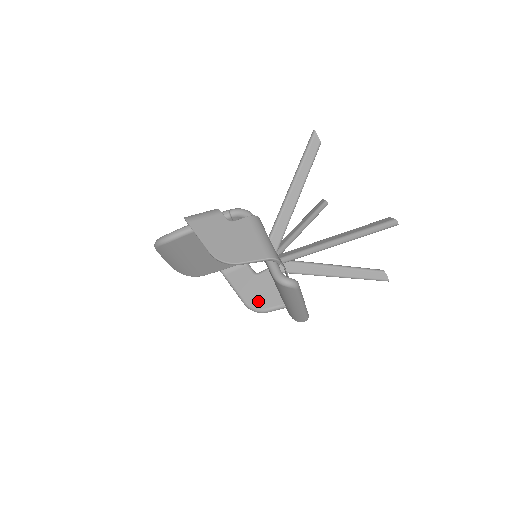
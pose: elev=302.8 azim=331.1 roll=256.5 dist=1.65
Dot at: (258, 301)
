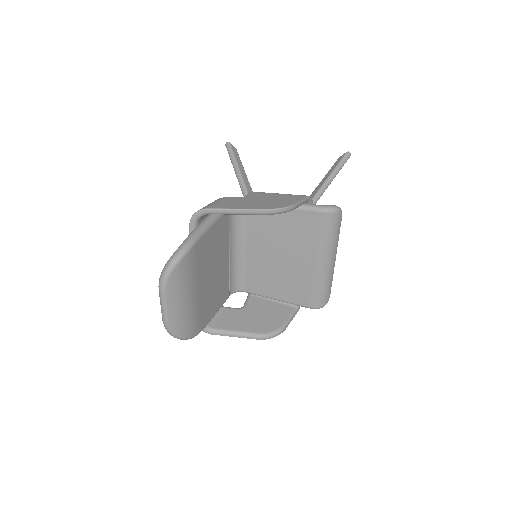
Dot at: (270, 324)
